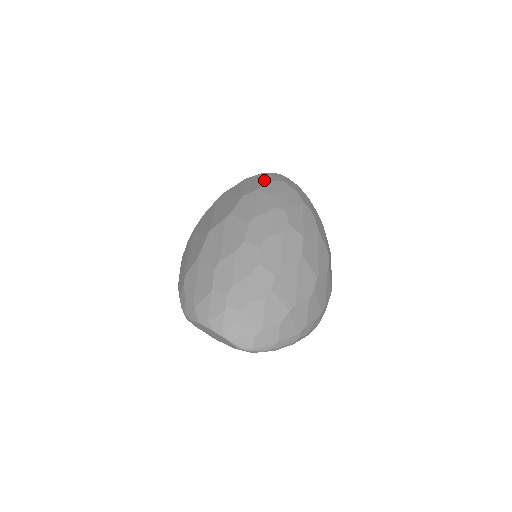
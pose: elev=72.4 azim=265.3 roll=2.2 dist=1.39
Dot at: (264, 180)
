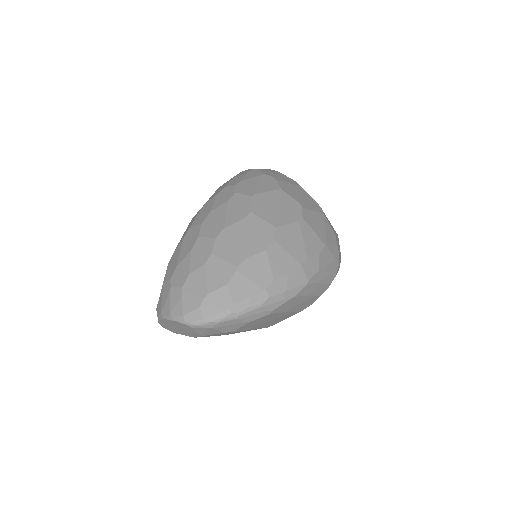
Dot at: occluded
